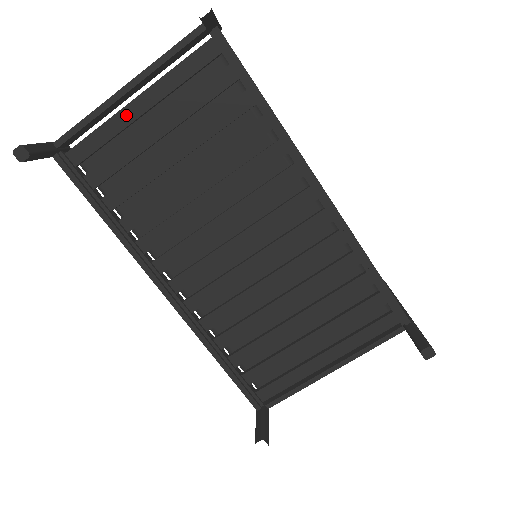
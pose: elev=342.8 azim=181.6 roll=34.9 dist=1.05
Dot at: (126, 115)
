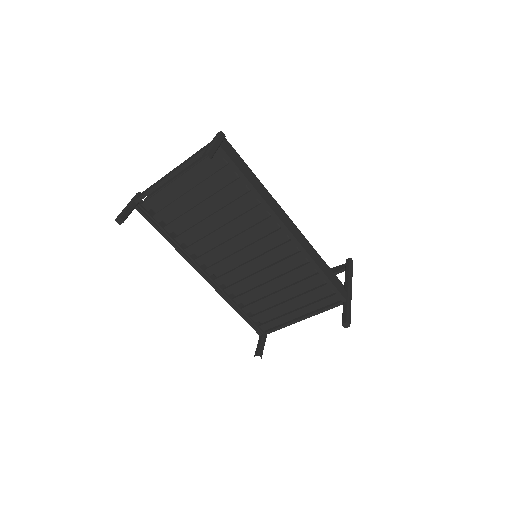
Dot at: (173, 187)
